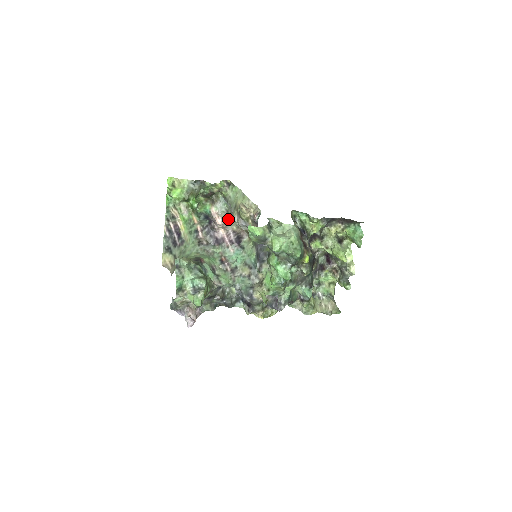
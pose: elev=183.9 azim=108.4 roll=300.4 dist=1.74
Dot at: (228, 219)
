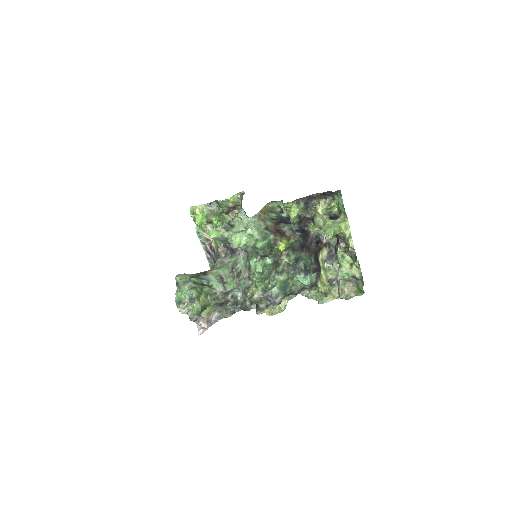
Dot at: occluded
